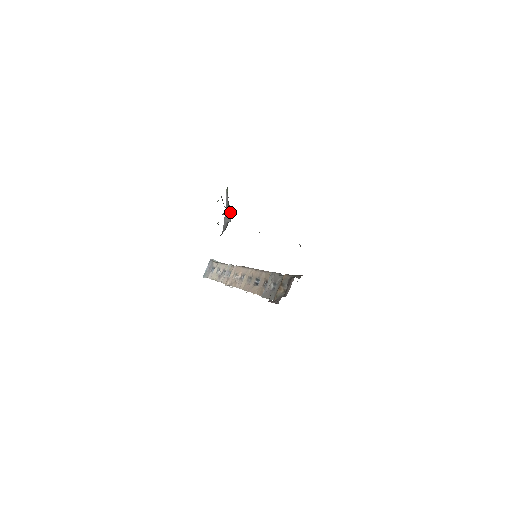
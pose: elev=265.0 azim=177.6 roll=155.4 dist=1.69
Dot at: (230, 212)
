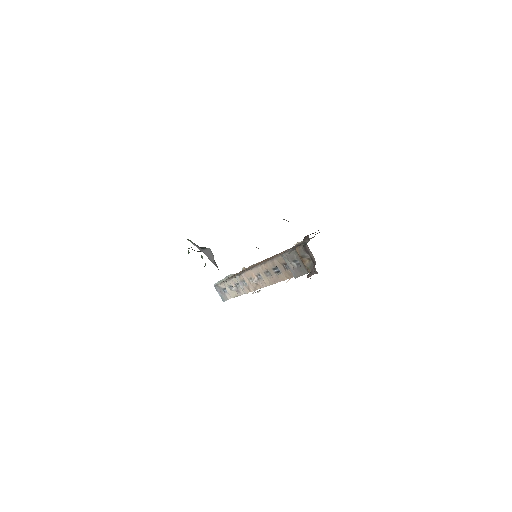
Dot at: (208, 251)
